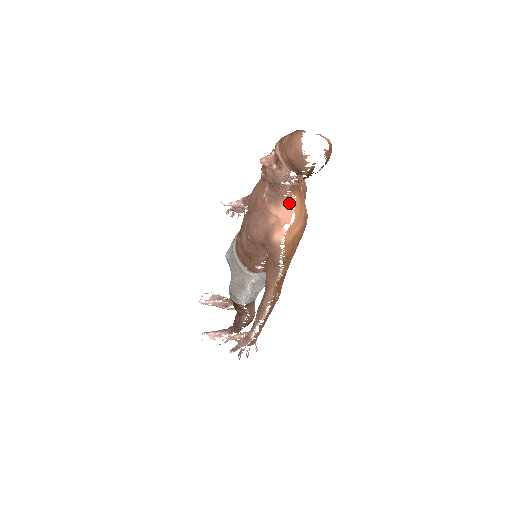
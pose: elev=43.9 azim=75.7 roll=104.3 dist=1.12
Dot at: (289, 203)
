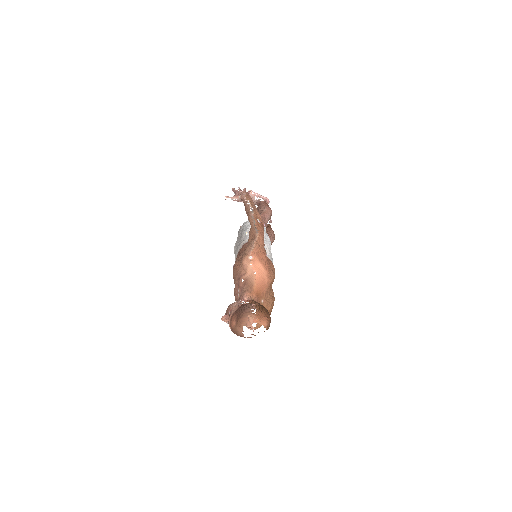
Dot at: (253, 315)
